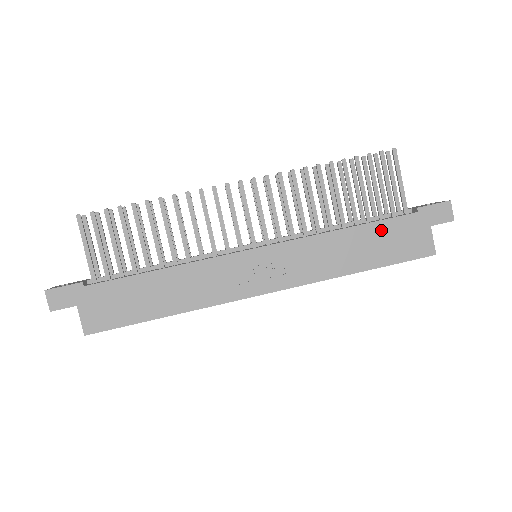
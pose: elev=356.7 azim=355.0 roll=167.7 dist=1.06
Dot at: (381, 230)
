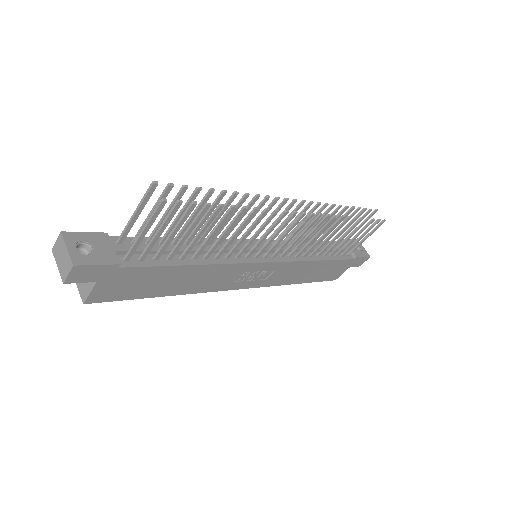
Dot at: (332, 265)
